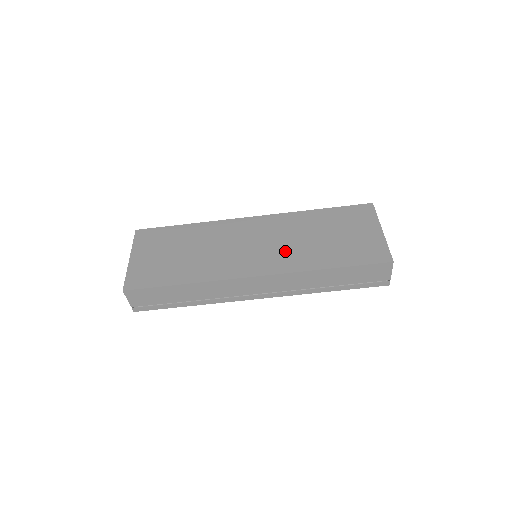
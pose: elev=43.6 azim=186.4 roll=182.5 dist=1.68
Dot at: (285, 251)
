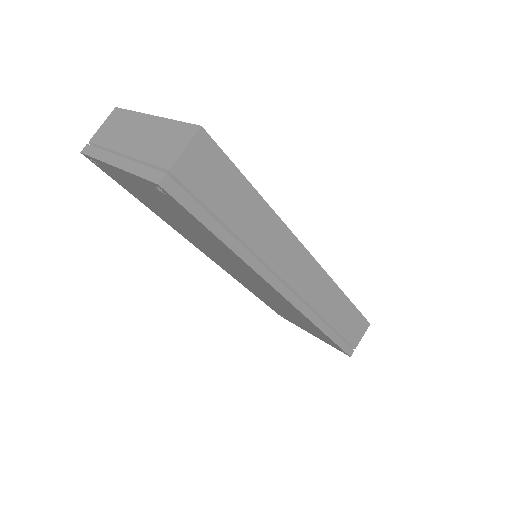
Dot at: occluded
